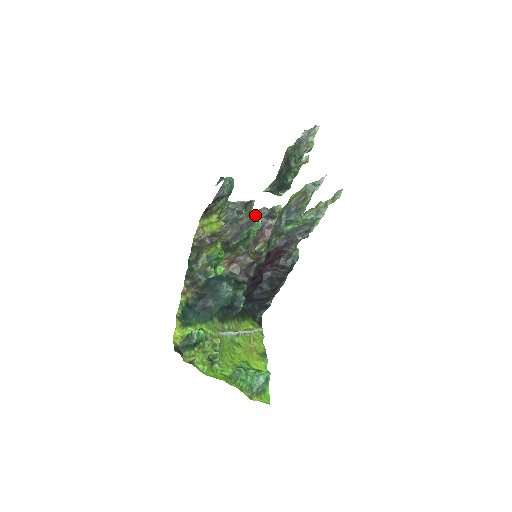
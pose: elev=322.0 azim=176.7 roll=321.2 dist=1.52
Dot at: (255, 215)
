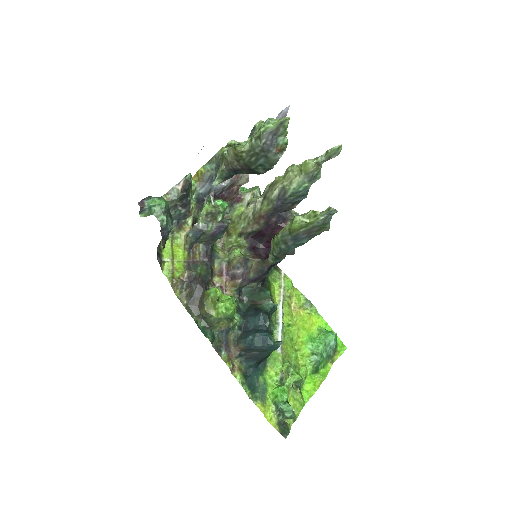
Dot at: (219, 211)
